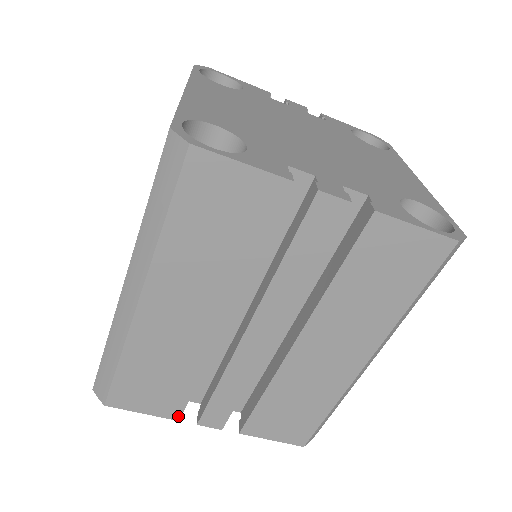
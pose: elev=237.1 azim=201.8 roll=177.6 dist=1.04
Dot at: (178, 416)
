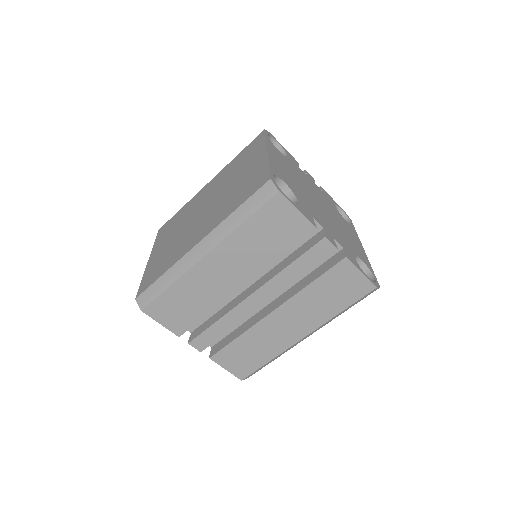
Dot at: (181, 334)
